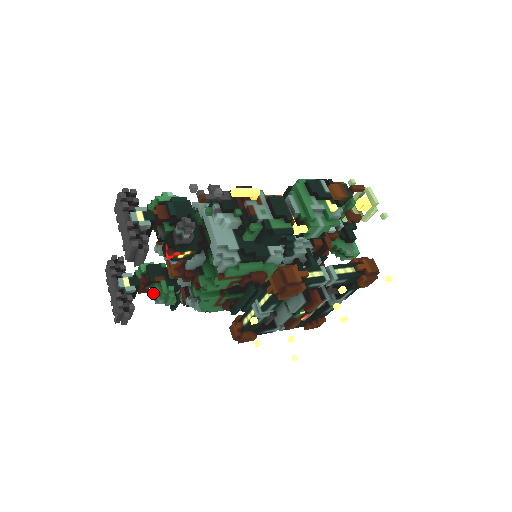
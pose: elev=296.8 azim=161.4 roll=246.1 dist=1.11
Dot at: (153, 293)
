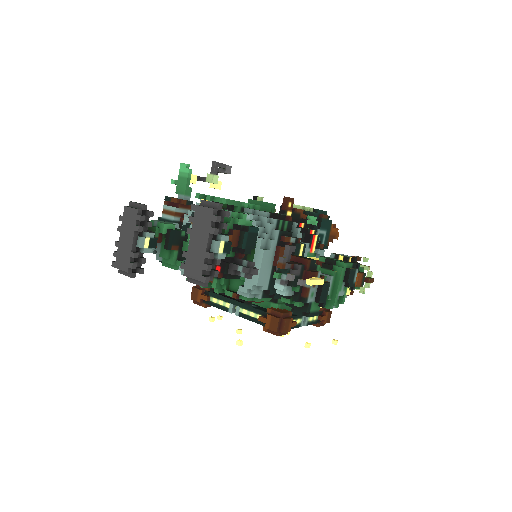
Dot at: (158, 251)
